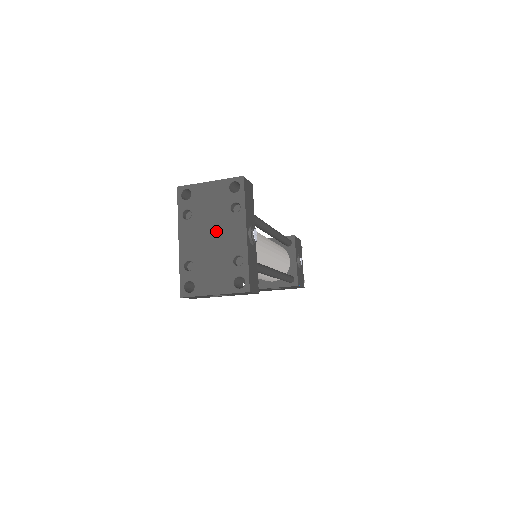
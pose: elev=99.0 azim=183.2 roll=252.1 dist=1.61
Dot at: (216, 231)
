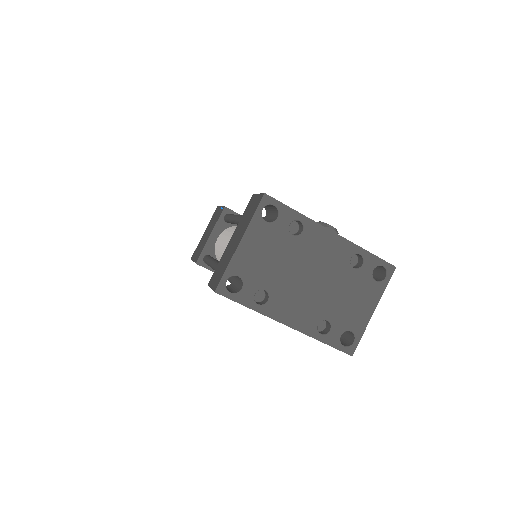
Dot at: (307, 269)
